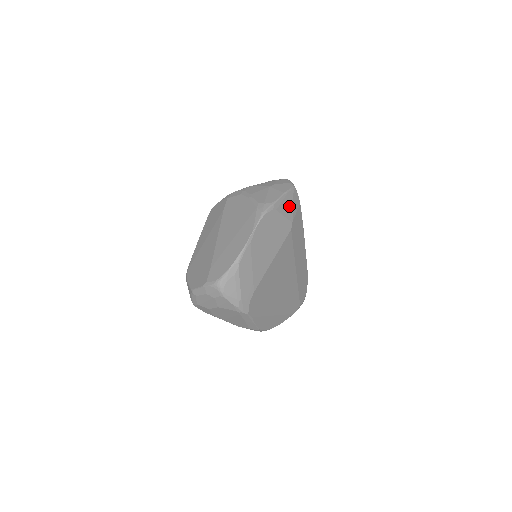
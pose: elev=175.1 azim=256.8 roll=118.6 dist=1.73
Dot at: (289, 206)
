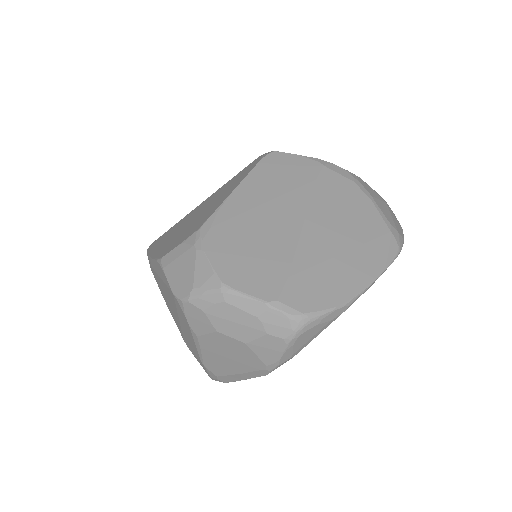
Dot at: occluded
